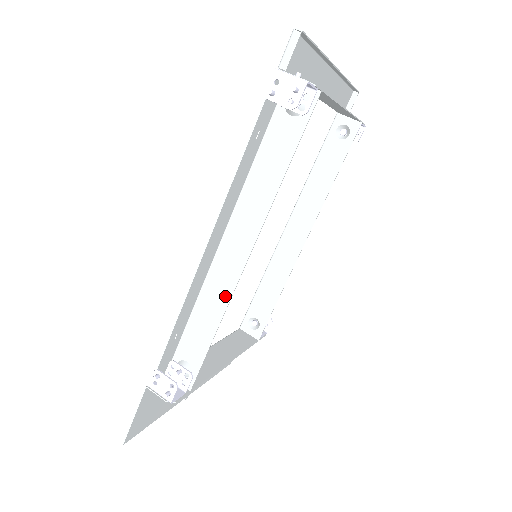
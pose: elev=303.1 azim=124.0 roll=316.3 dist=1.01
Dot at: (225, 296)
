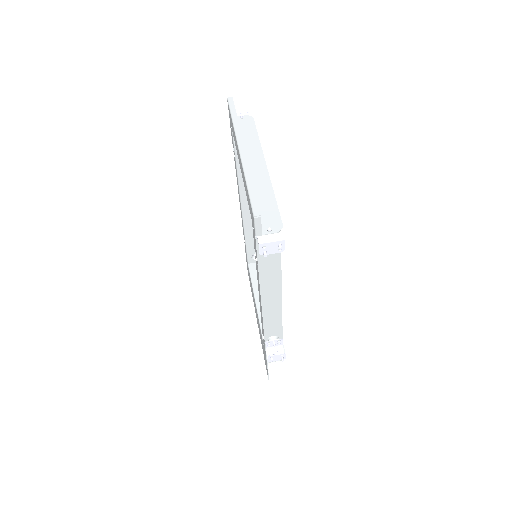
Dot at: (278, 309)
